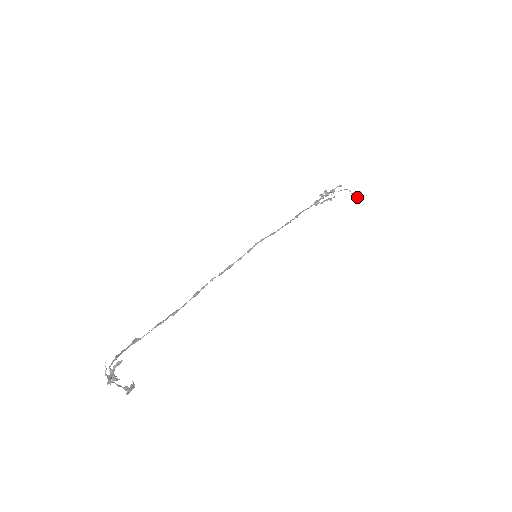
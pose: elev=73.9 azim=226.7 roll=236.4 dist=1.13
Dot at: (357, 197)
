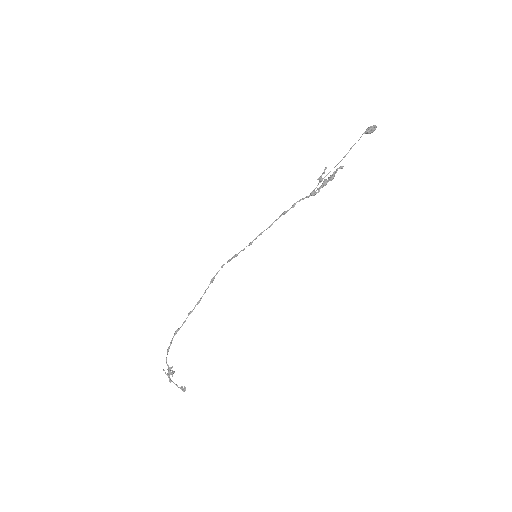
Dot at: occluded
